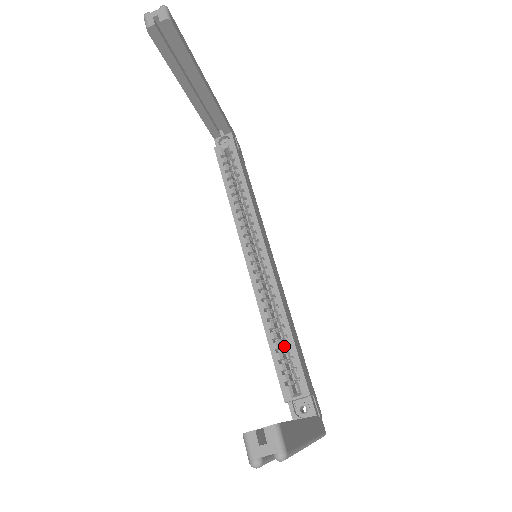
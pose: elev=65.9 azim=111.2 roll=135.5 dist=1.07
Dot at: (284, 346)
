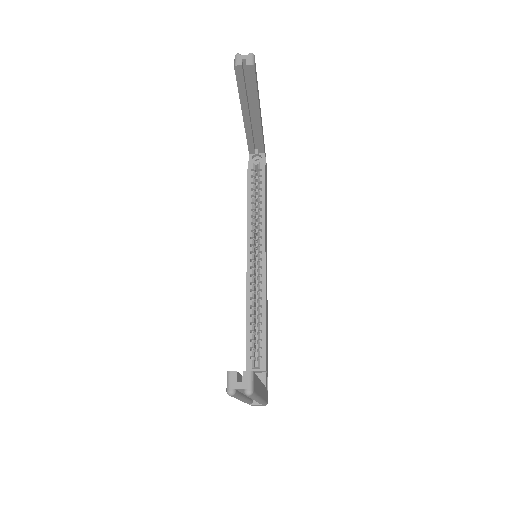
Dot at: (256, 330)
